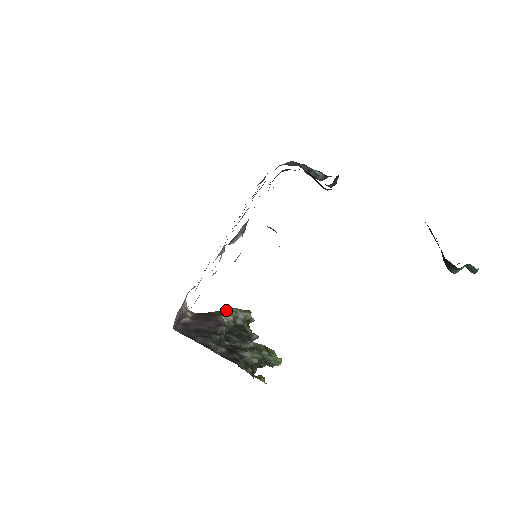
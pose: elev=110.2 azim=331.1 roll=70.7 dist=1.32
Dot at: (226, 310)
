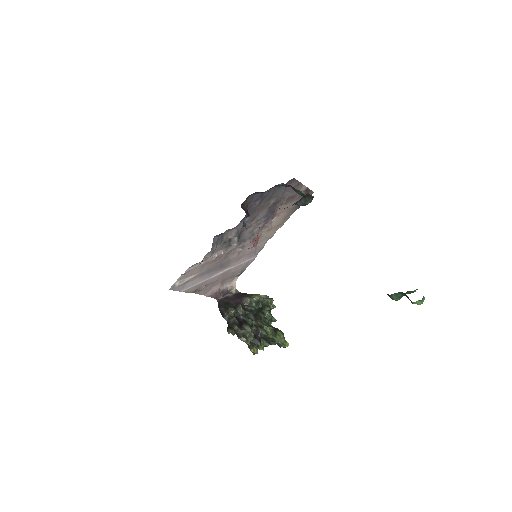
Dot at: (256, 294)
